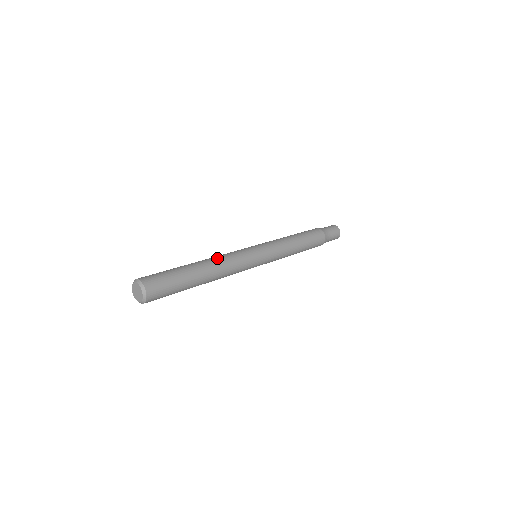
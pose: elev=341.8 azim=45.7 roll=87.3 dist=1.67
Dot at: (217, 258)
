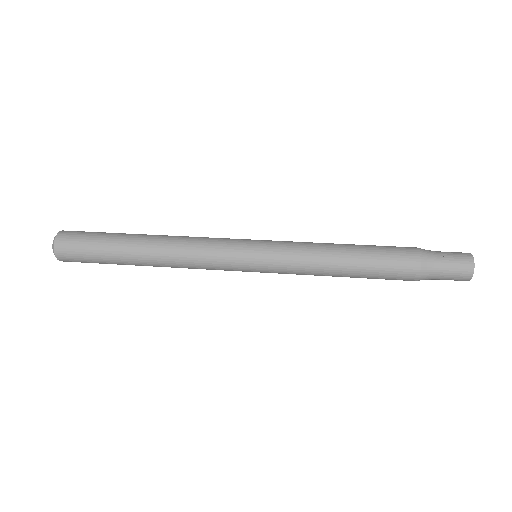
Dot at: (175, 238)
